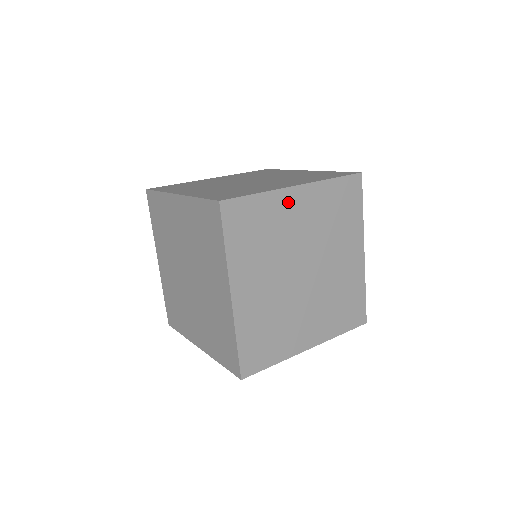
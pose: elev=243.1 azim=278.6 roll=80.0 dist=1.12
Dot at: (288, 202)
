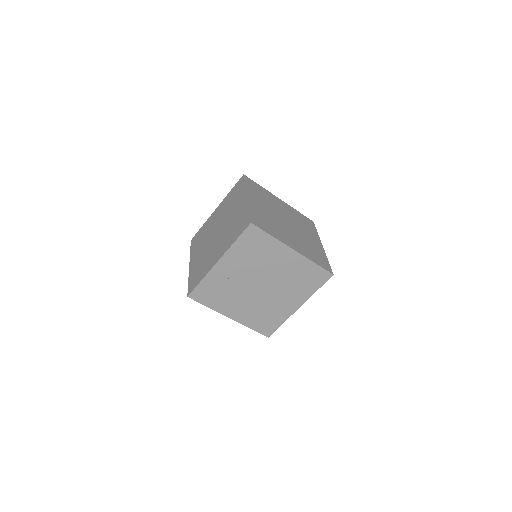
Dot at: (275, 199)
